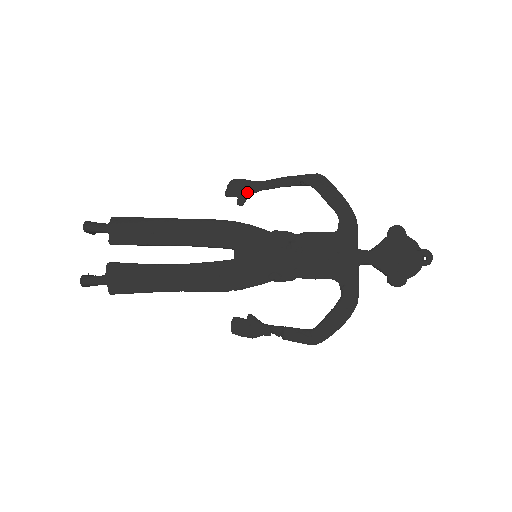
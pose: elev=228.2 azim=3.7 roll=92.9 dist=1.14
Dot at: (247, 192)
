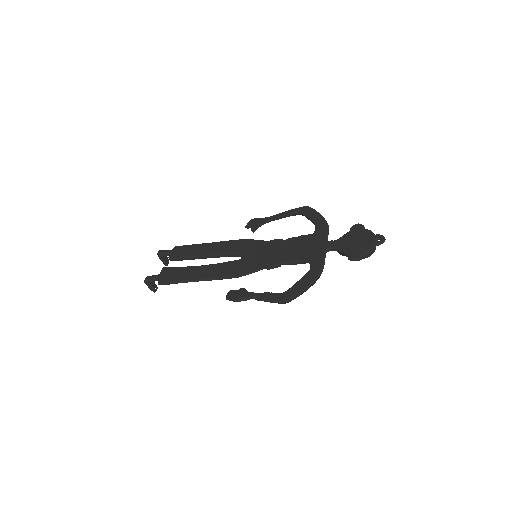
Dot at: (259, 223)
